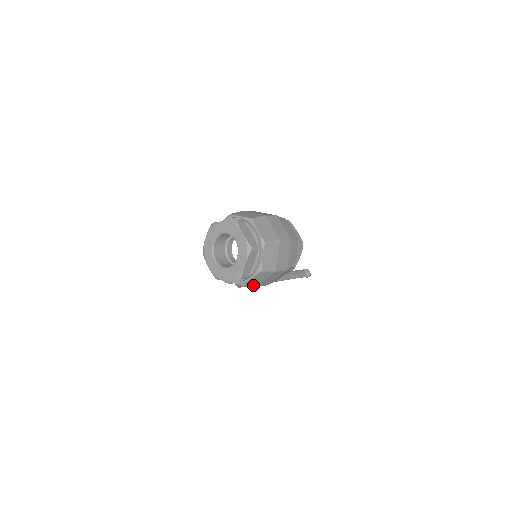
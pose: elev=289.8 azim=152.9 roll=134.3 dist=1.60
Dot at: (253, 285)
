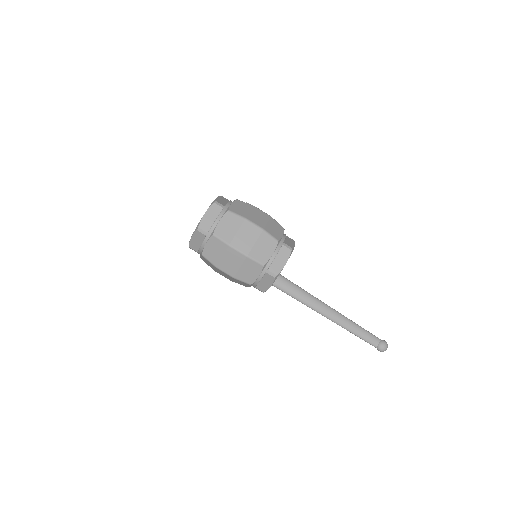
Dot at: (210, 266)
